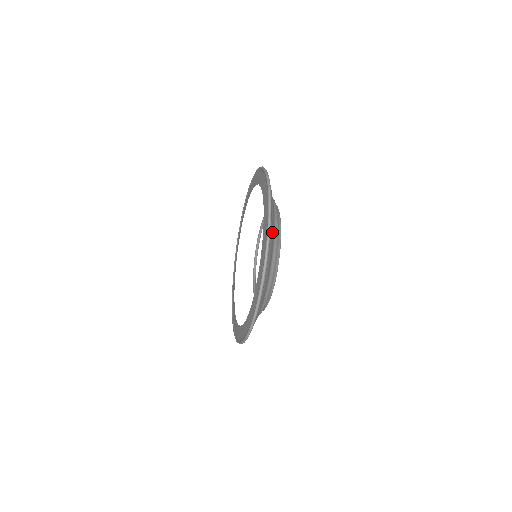
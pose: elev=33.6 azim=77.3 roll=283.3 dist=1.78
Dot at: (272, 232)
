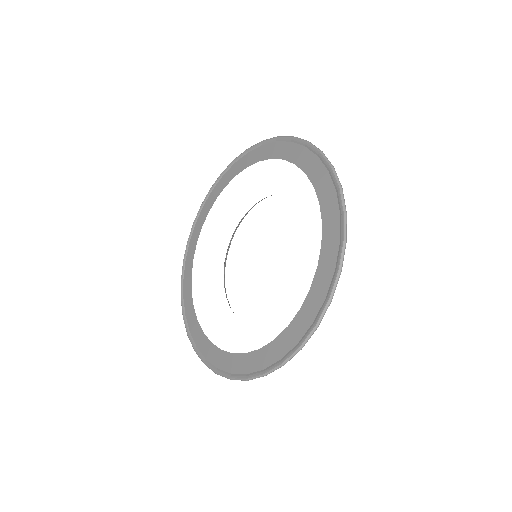
Dot at: occluded
